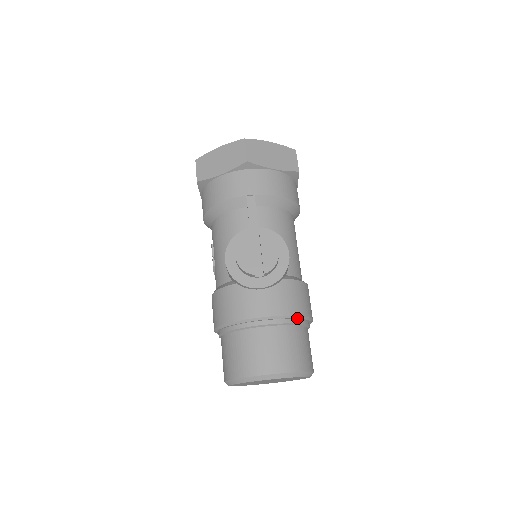
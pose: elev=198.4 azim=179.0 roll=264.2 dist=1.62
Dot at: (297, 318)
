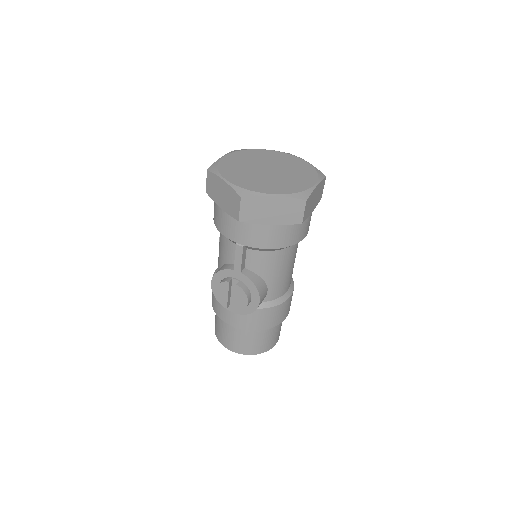
Dot at: (261, 330)
